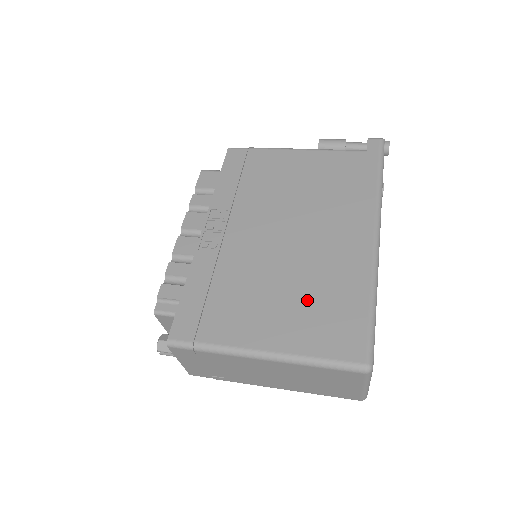
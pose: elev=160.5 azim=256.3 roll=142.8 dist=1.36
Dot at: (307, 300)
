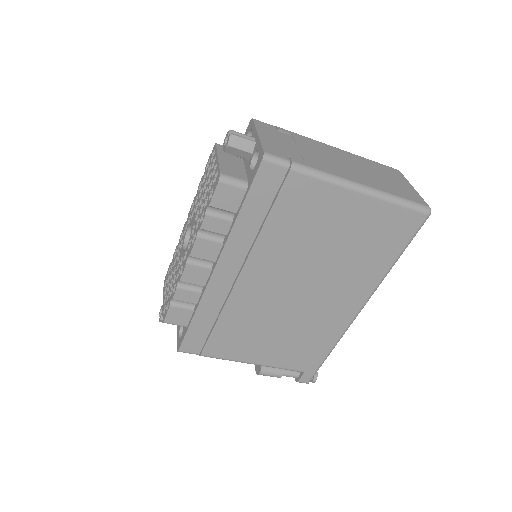
Dot at: occluded
